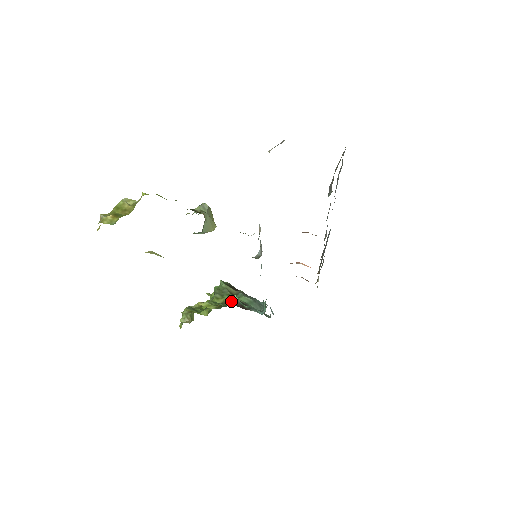
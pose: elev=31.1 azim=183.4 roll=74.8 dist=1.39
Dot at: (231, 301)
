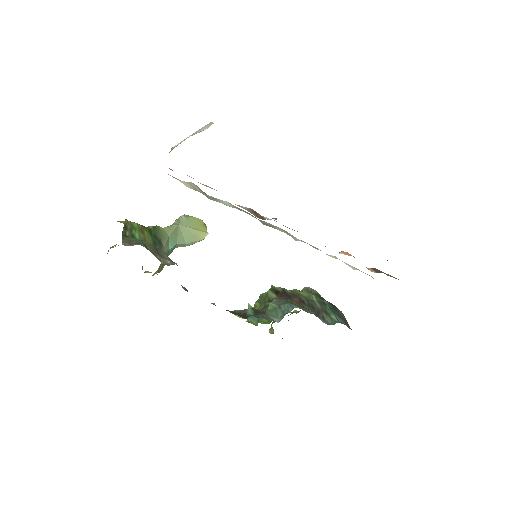
Dot at: (238, 310)
